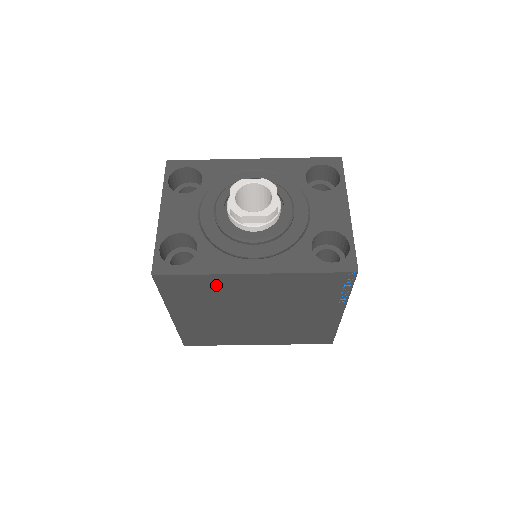
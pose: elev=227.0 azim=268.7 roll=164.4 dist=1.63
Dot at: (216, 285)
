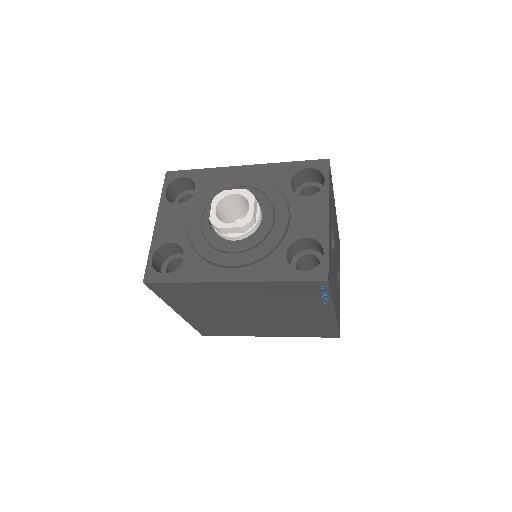
Dot at: (202, 290)
